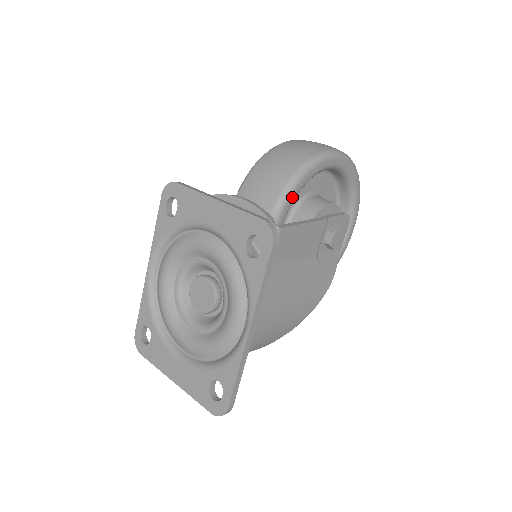
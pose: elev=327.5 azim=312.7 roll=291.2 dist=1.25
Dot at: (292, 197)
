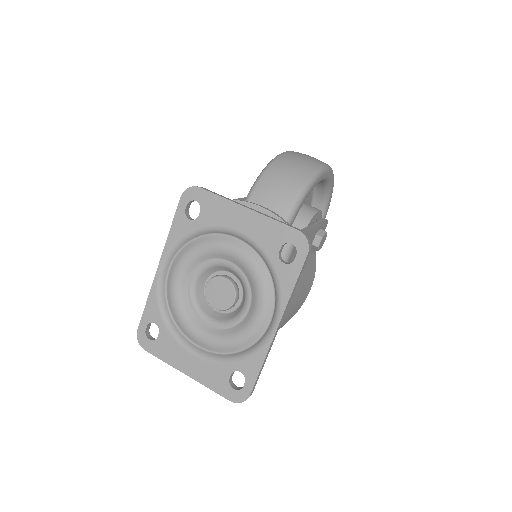
Dot at: (300, 206)
